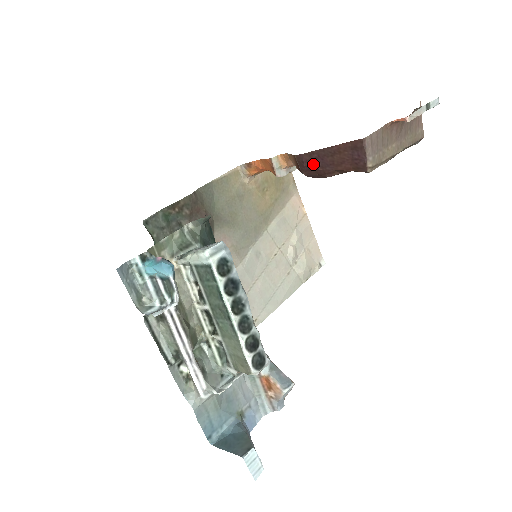
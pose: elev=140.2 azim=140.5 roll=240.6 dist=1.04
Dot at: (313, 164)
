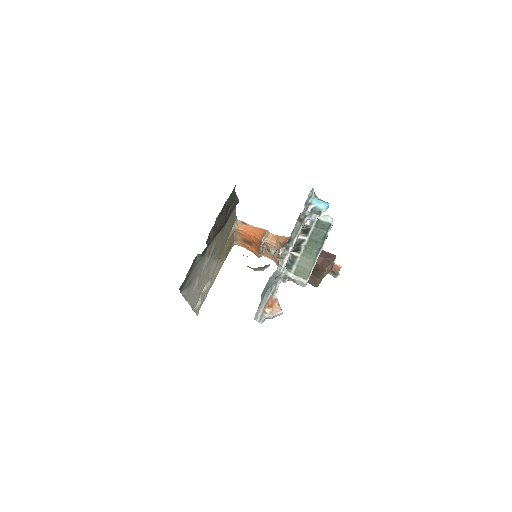
Dot at: occluded
